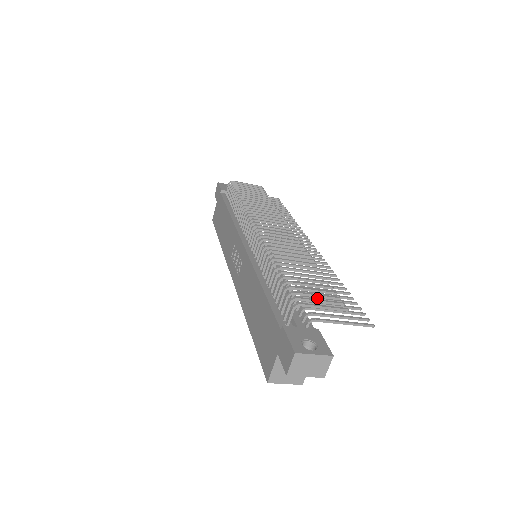
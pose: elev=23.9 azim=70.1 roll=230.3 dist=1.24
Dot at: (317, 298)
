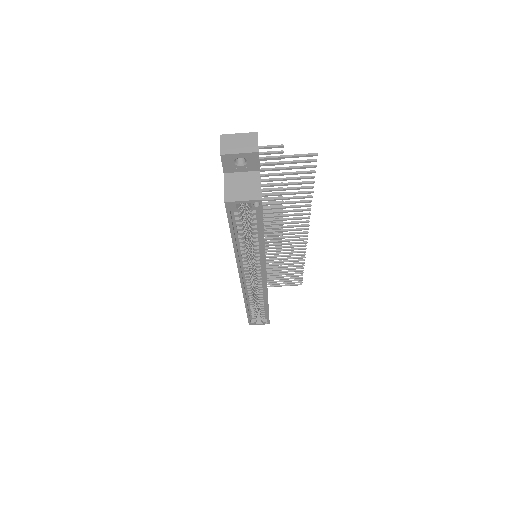
Dot at: (272, 178)
